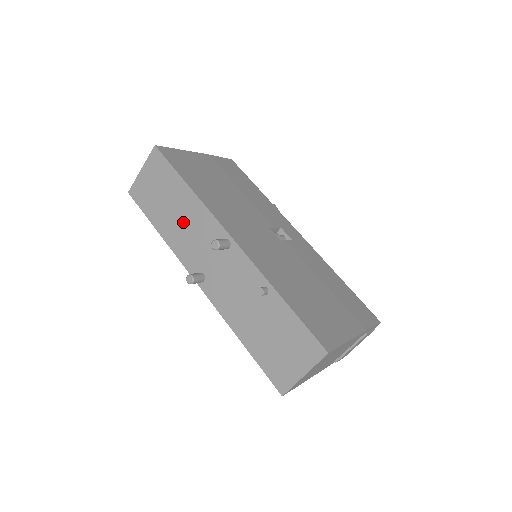
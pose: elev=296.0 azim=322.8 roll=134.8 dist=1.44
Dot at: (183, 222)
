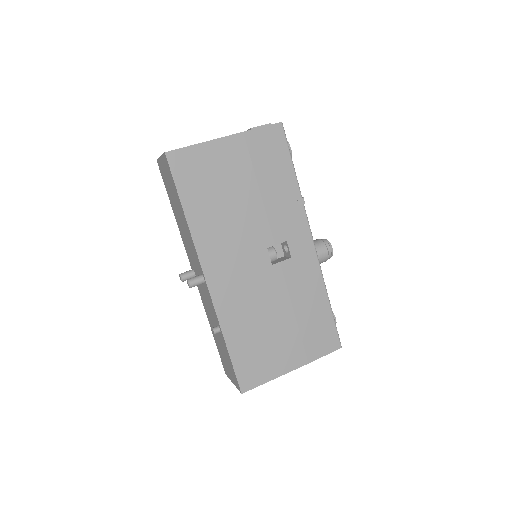
Dot at: (184, 230)
